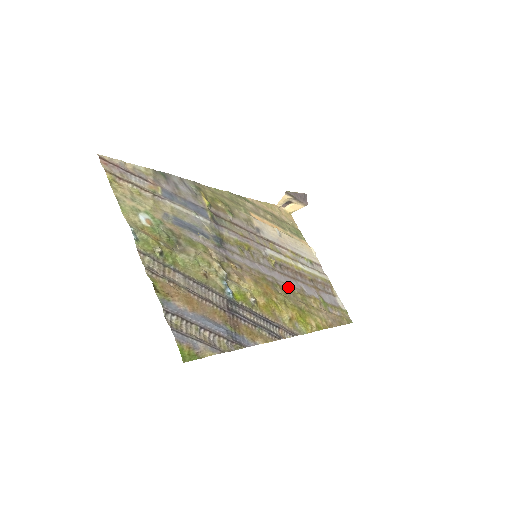
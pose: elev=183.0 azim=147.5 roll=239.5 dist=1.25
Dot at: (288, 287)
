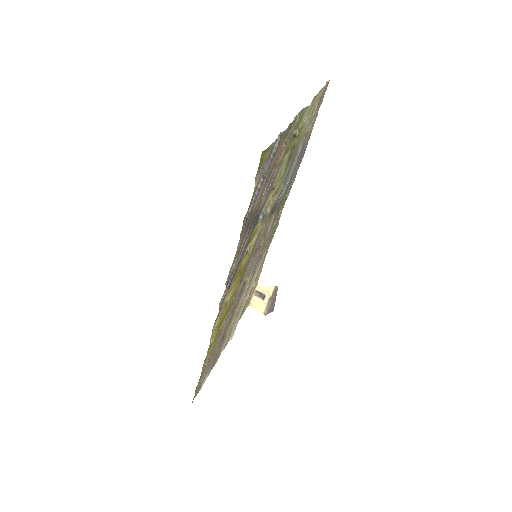
Dot at: occluded
